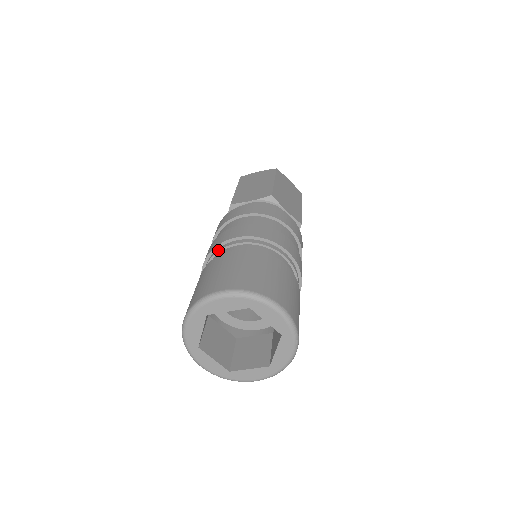
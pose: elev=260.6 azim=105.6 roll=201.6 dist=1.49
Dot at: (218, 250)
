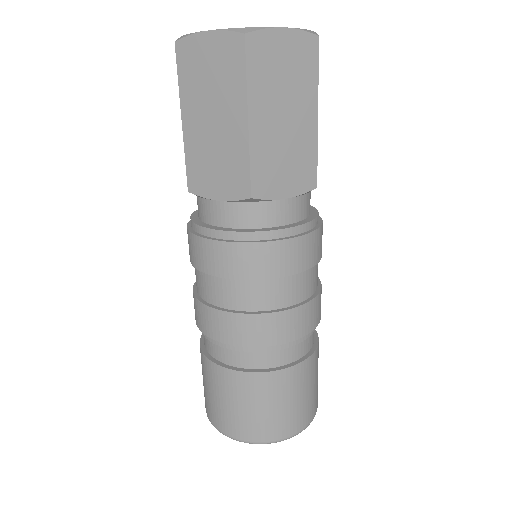
Dot at: (206, 338)
